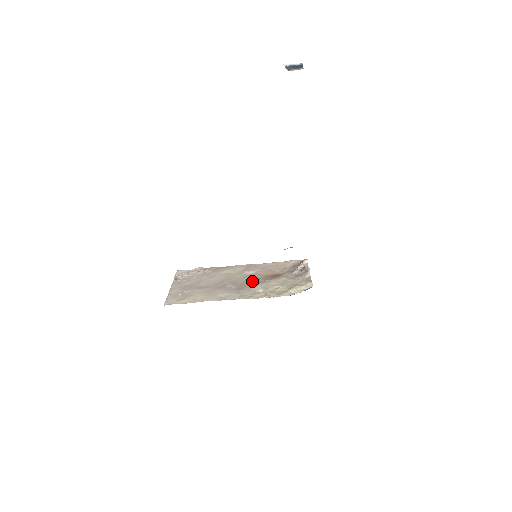
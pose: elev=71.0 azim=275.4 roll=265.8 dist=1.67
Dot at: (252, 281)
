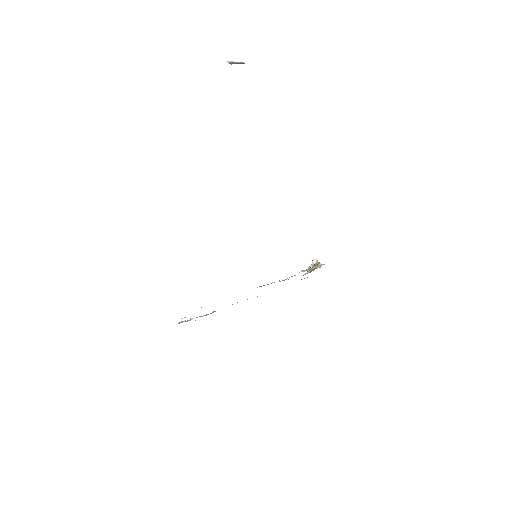
Dot at: occluded
